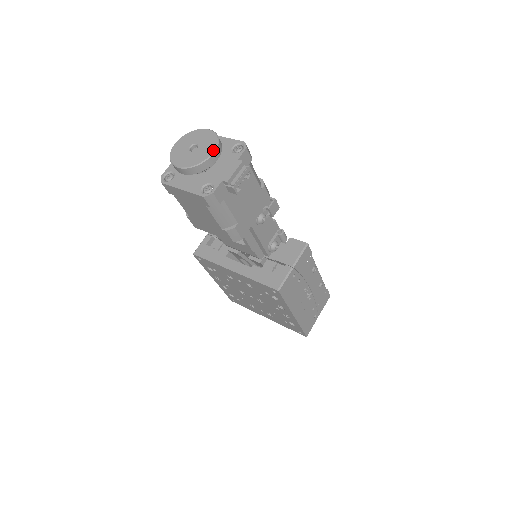
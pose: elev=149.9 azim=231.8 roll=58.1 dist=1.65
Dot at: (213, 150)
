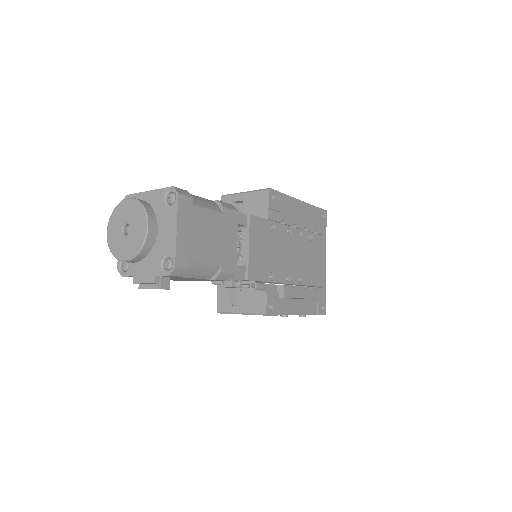
Dot at: (126, 259)
